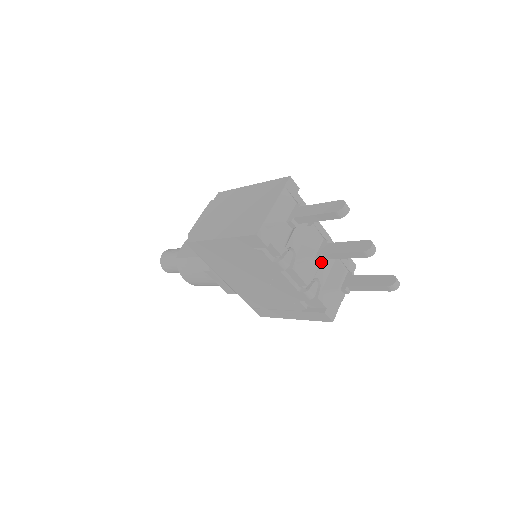
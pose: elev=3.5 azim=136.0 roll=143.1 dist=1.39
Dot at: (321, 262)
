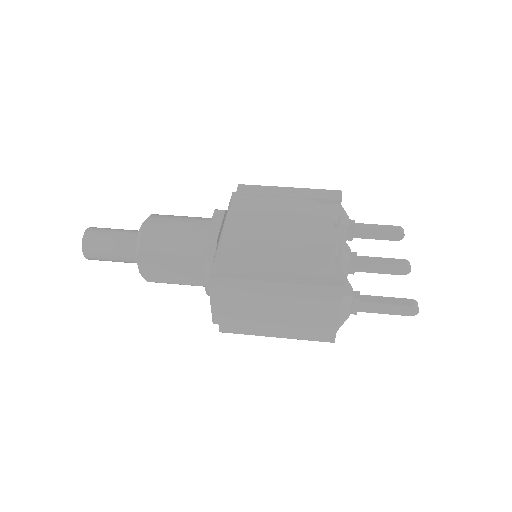
Dot at: occluded
